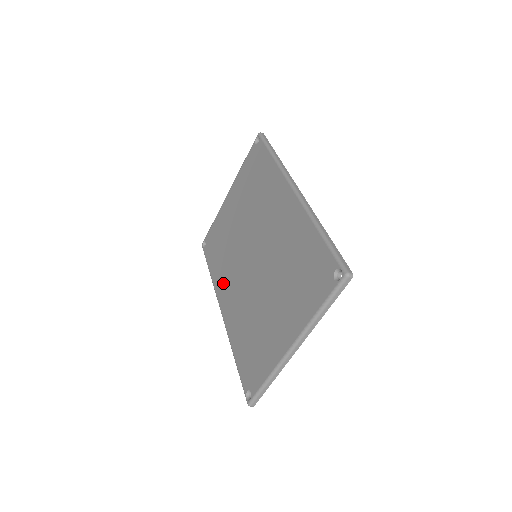
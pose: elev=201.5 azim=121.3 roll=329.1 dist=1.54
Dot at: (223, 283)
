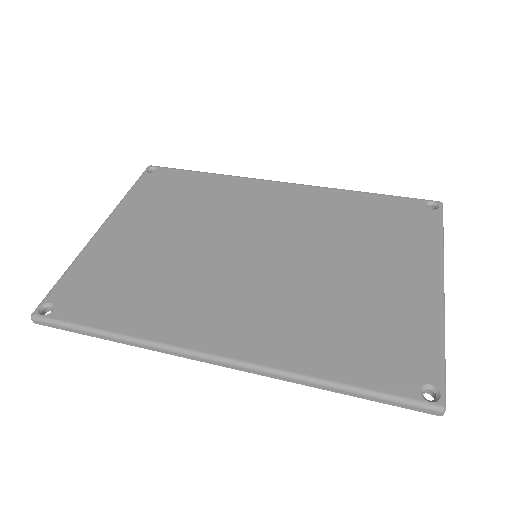
Dot at: (188, 318)
